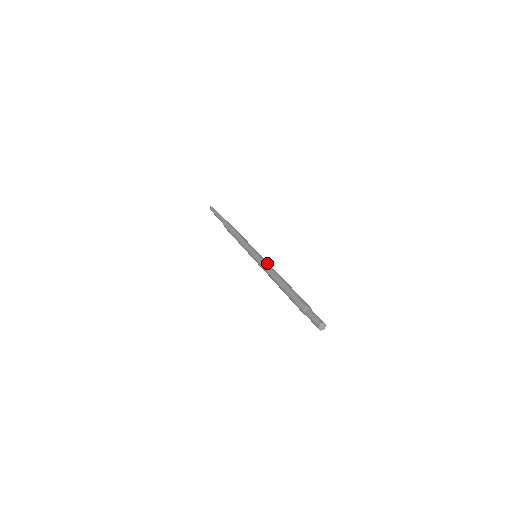
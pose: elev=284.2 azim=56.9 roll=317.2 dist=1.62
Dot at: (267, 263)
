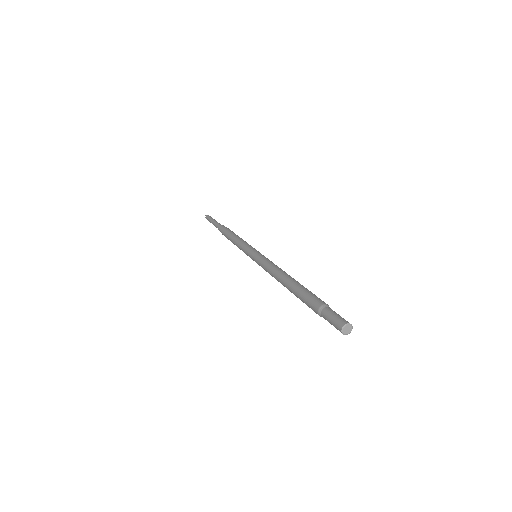
Dot at: (270, 261)
